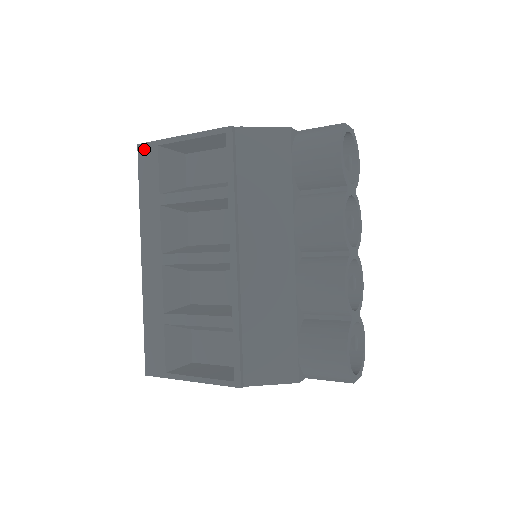
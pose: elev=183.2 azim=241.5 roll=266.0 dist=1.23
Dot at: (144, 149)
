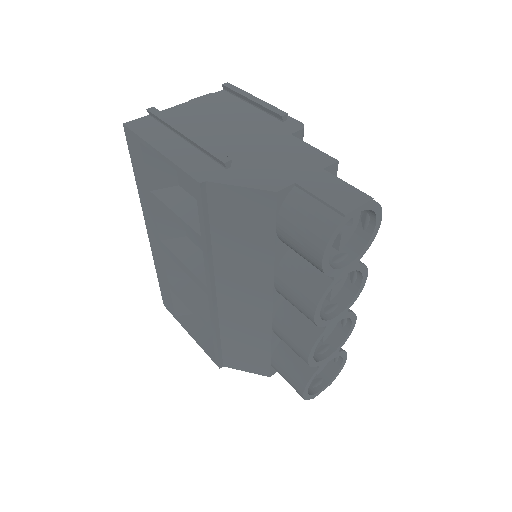
Dot at: (129, 135)
